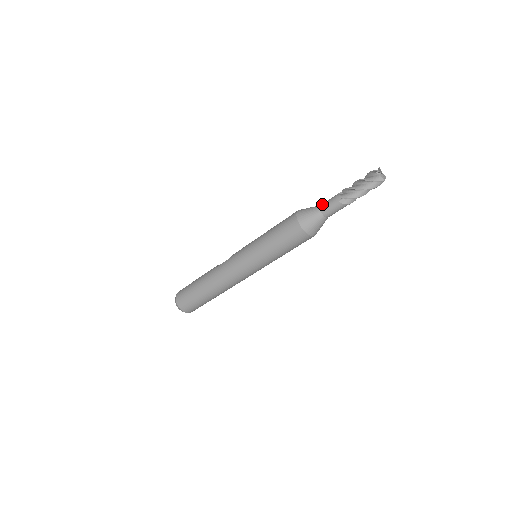
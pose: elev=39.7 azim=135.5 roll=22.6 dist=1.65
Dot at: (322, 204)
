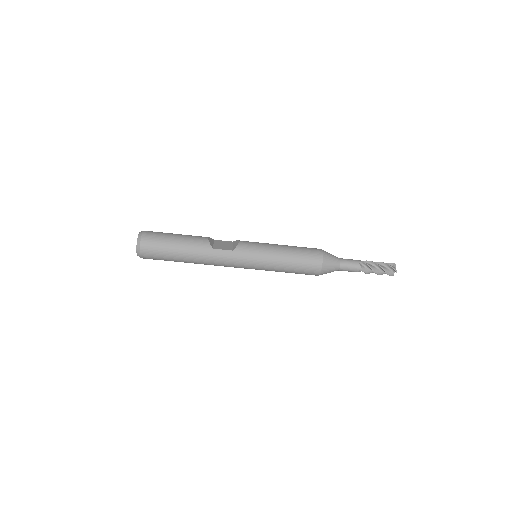
Dot at: (344, 263)
